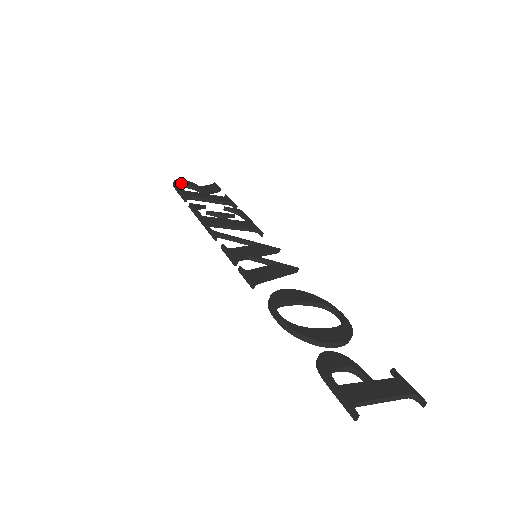
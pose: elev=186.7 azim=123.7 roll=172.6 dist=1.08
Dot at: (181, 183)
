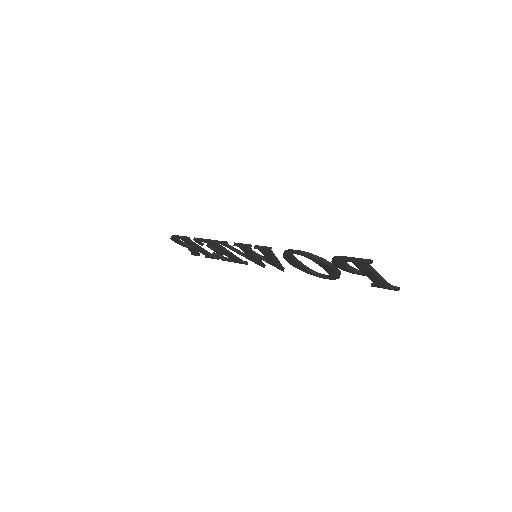
Dot at: occluded
